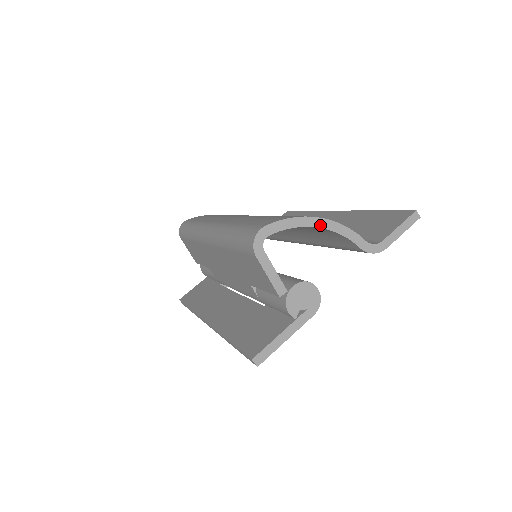
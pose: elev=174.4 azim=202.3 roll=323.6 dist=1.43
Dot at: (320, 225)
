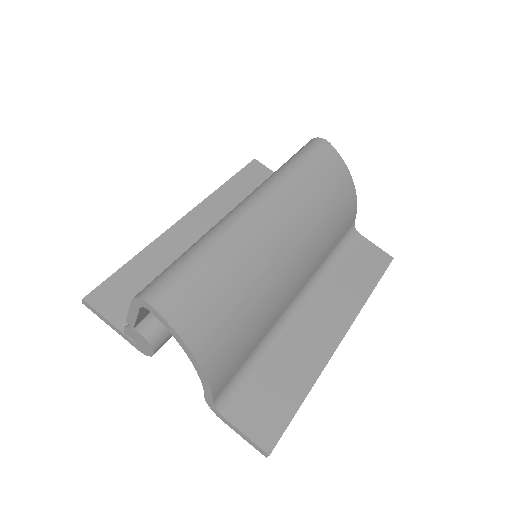
Dot at: (193, 361)
